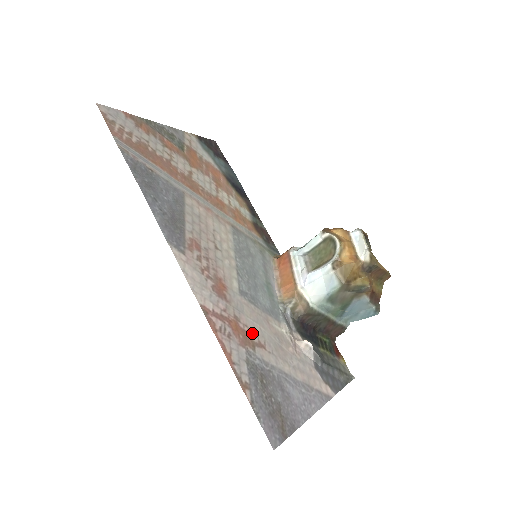
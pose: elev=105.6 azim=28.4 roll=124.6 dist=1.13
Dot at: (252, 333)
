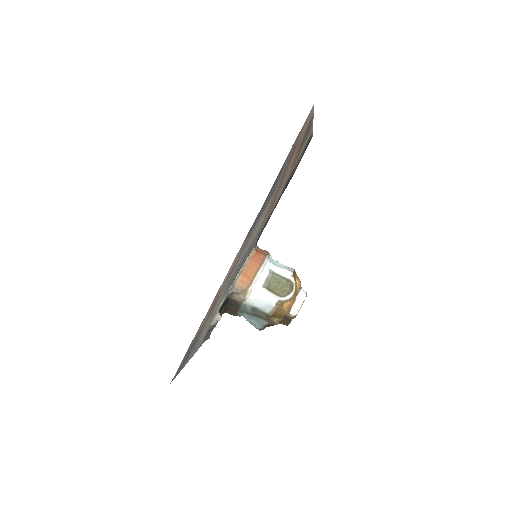
Dot at: (214, 307)
